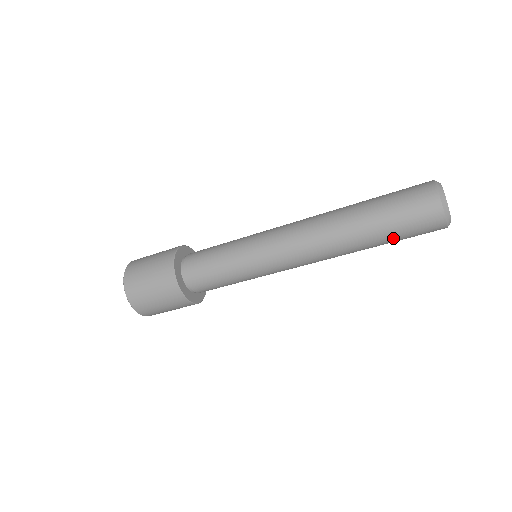
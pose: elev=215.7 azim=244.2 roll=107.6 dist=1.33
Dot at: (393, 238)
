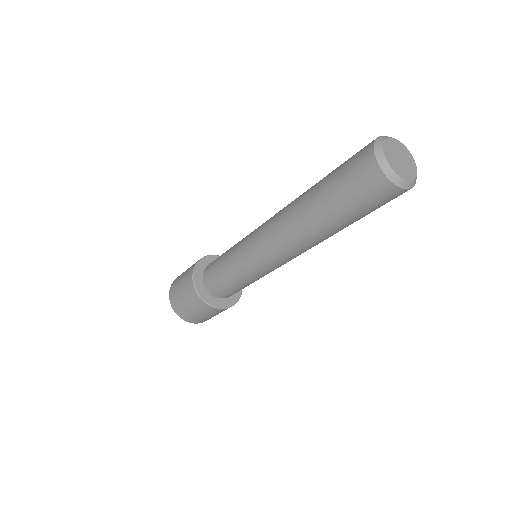
Dot at: (360, 217)
